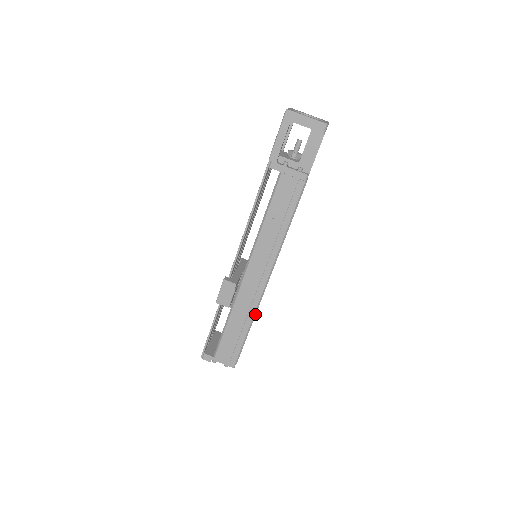
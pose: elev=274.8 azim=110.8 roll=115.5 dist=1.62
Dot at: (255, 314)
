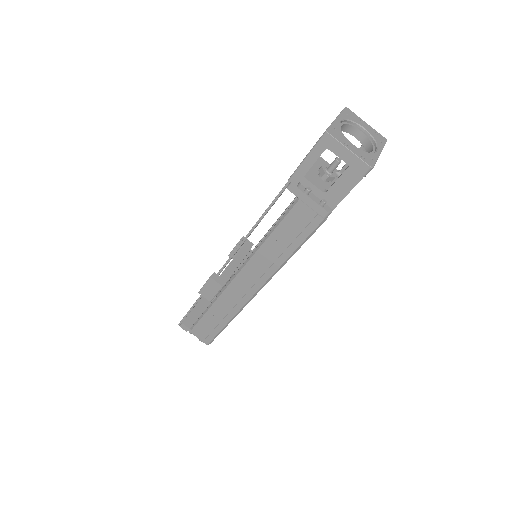
Dot at: (237, 314)
